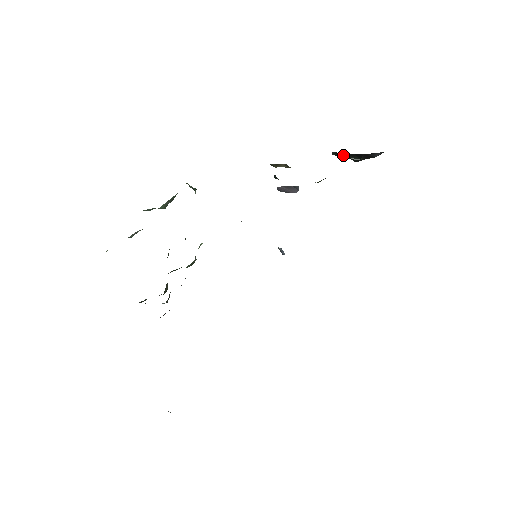
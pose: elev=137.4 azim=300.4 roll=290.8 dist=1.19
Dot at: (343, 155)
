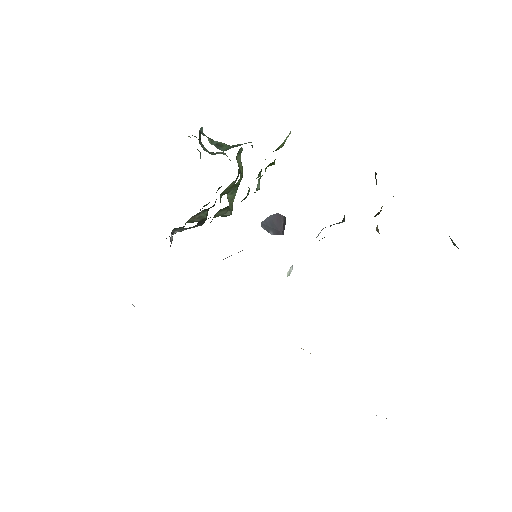
Dot at: occluded
